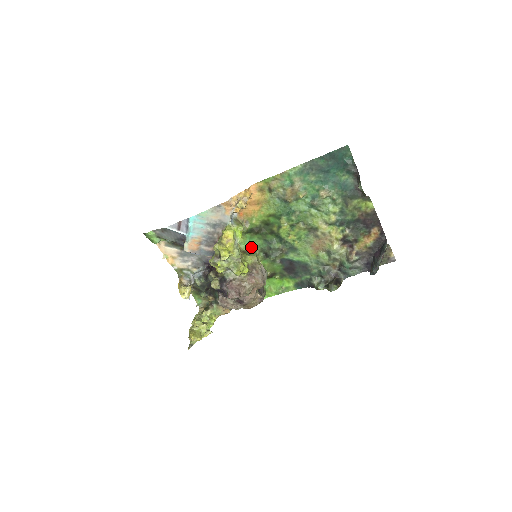
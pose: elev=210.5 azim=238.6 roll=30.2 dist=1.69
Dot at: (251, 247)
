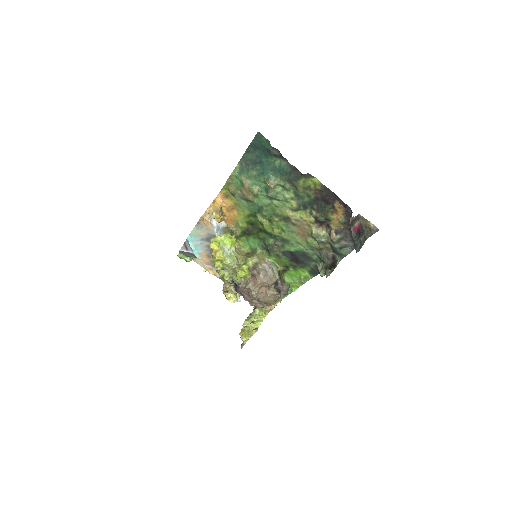
Dot at: (253, 248)
